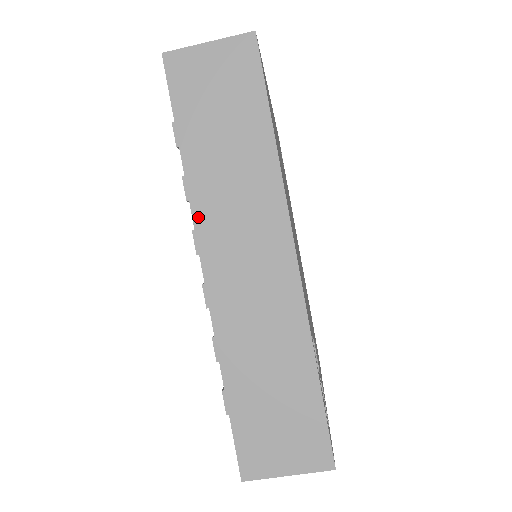
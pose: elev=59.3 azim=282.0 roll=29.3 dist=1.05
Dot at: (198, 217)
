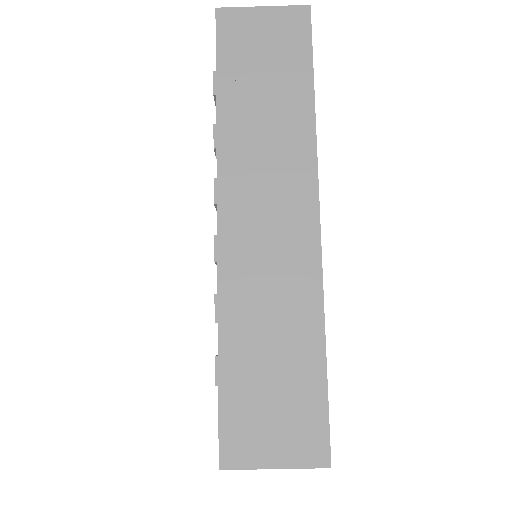
Dot at: (223, 166)
